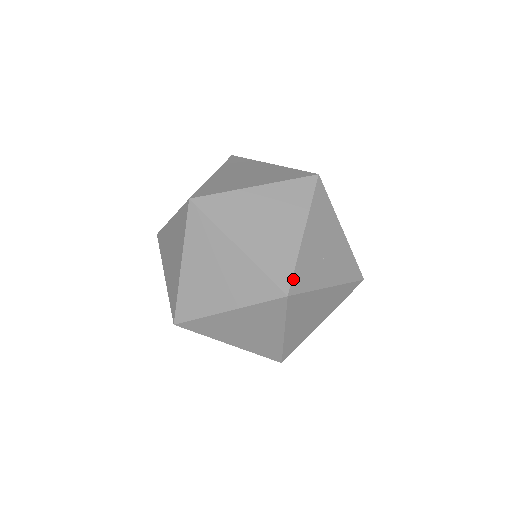
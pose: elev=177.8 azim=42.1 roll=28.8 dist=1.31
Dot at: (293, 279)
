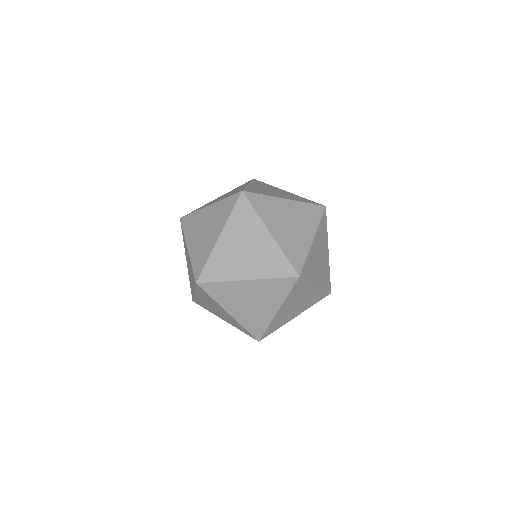
Dot at: (304, 267)
